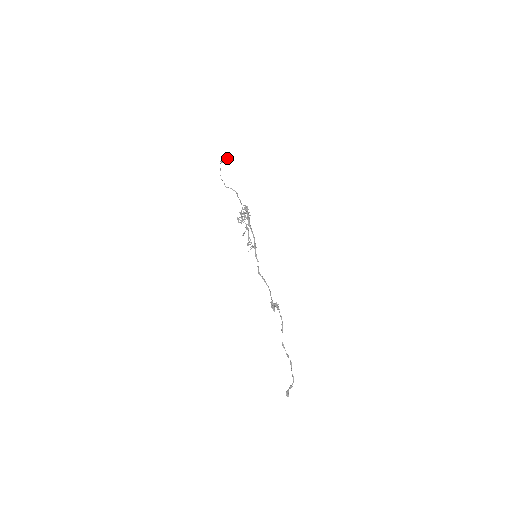
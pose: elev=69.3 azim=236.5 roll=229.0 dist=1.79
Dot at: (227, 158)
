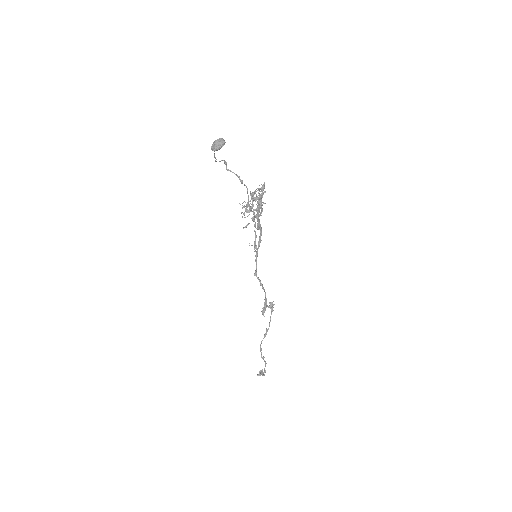
Dot at: (223, 143)
